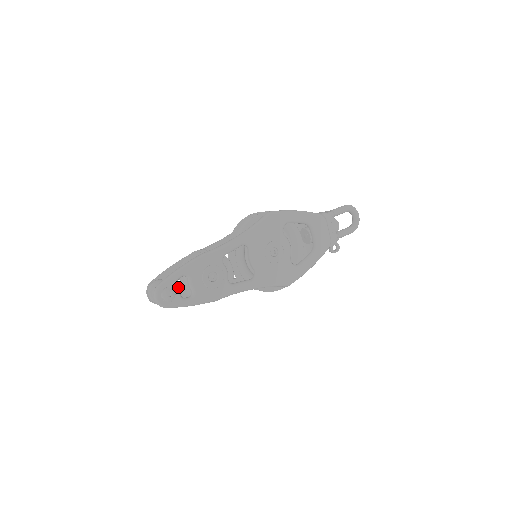
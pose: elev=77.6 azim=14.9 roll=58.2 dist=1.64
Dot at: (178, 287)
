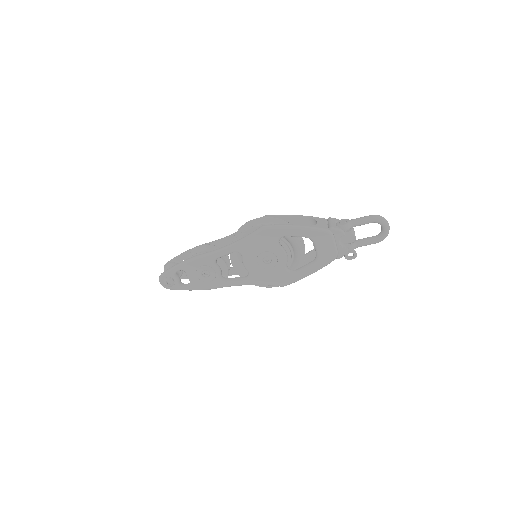
Dot at: (177, 277)
